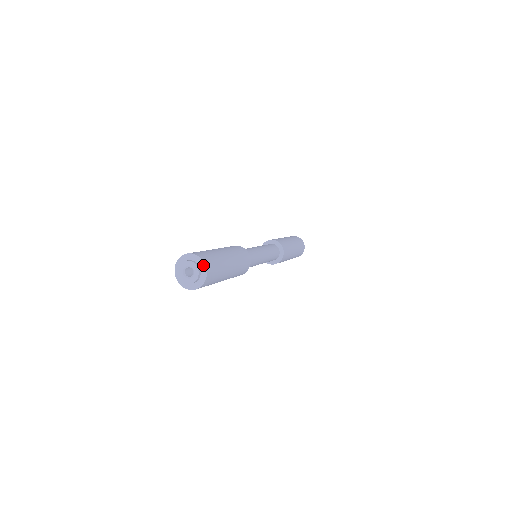
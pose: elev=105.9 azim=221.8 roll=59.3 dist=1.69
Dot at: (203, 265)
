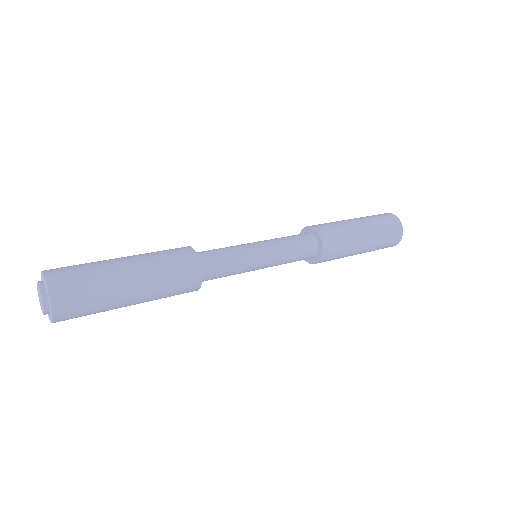
Dot at: (46, 286)
